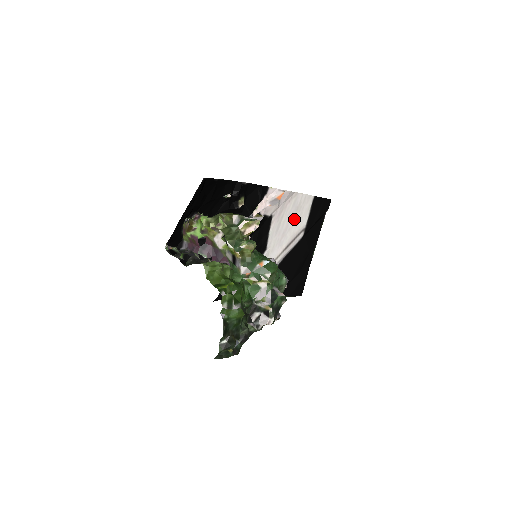
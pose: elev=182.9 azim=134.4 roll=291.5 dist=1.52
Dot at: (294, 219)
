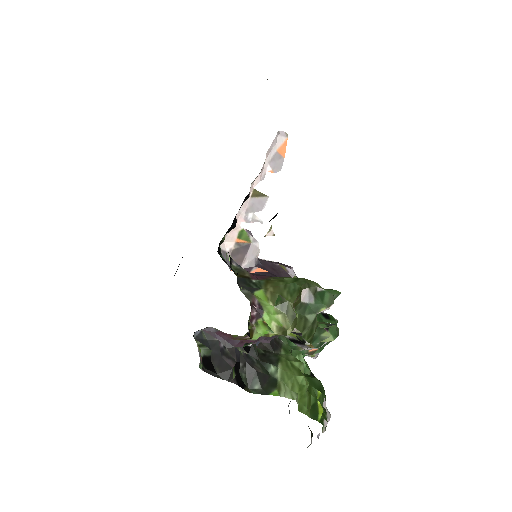
Dot at: occluded
